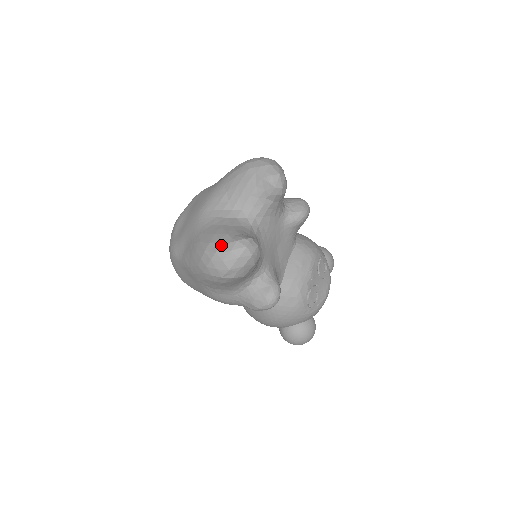
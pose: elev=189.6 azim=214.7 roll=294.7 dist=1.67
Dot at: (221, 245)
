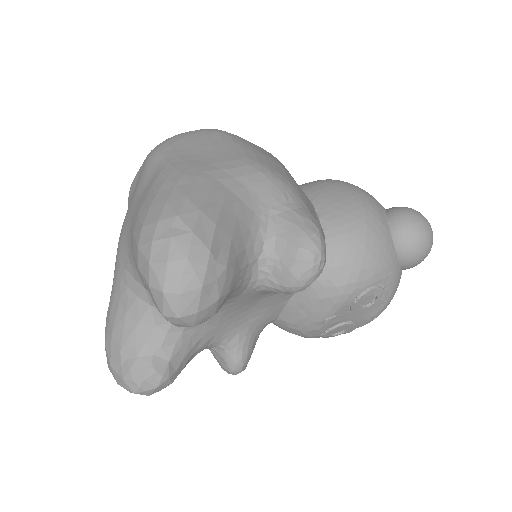
Dot at: (110, 367)
